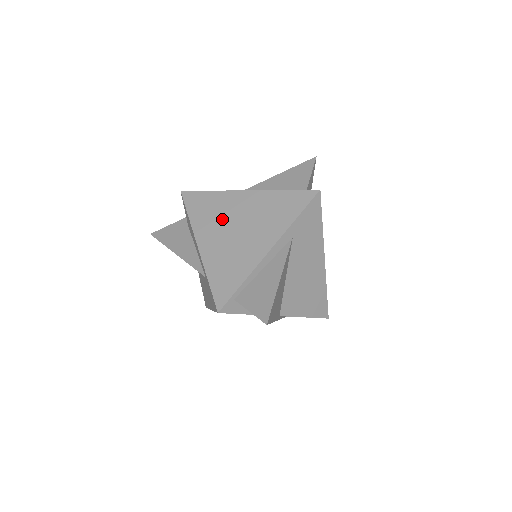
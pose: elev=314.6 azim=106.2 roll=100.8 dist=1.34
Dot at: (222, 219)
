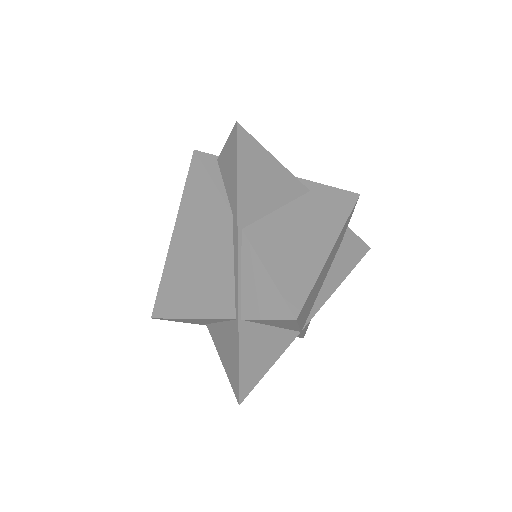
Dot at: occluded
